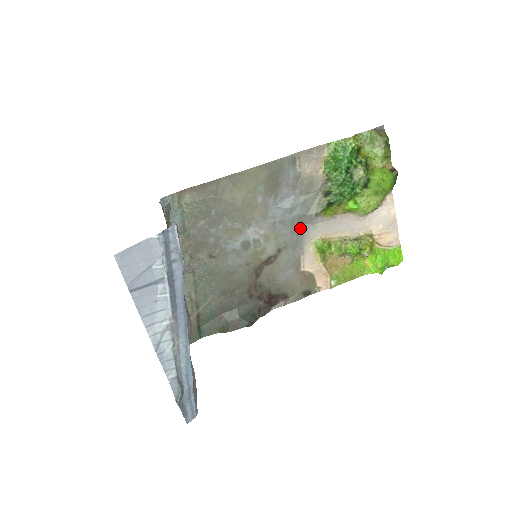
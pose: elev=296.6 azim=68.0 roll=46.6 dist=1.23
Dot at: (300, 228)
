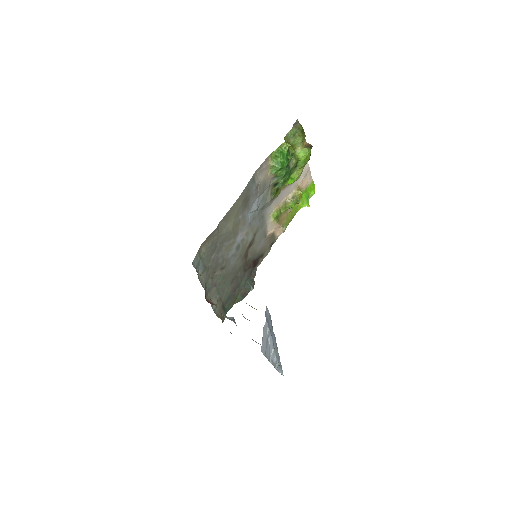
Dot at: (262, 213)
